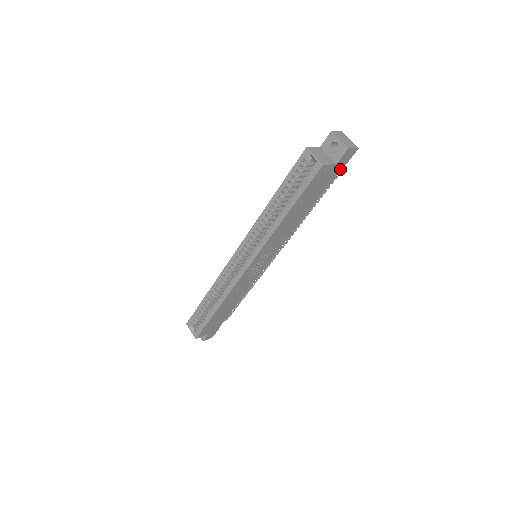
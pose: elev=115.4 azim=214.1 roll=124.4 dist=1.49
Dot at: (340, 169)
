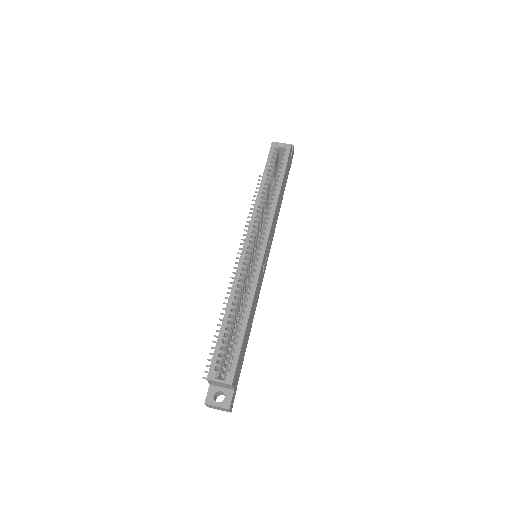
Dot at: occluded
